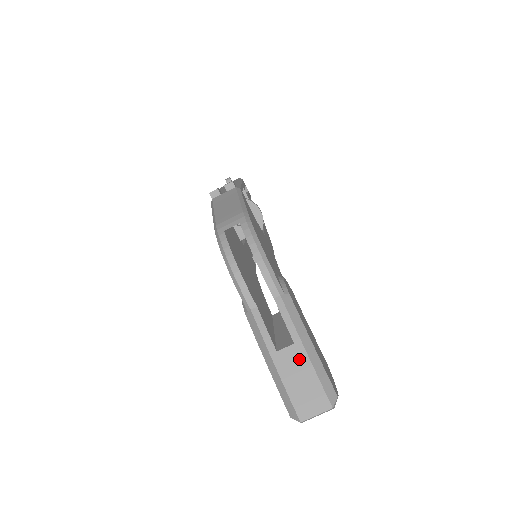
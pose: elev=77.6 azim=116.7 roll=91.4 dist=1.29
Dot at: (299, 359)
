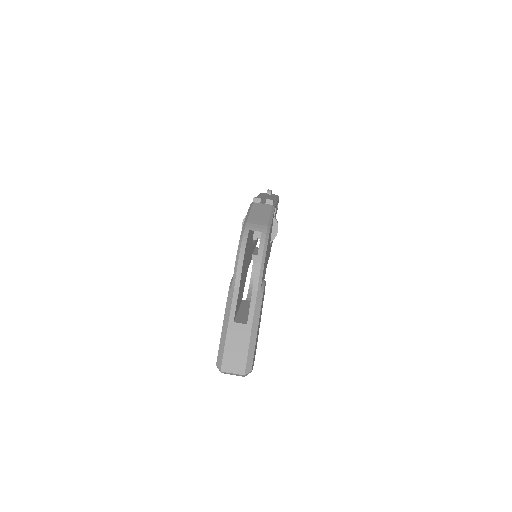
Dot at: (244, 335)
